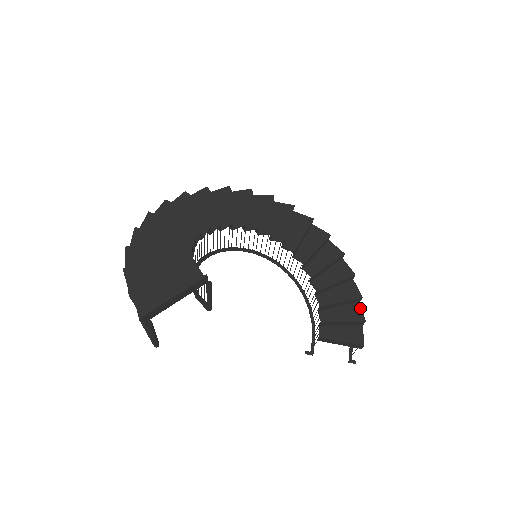
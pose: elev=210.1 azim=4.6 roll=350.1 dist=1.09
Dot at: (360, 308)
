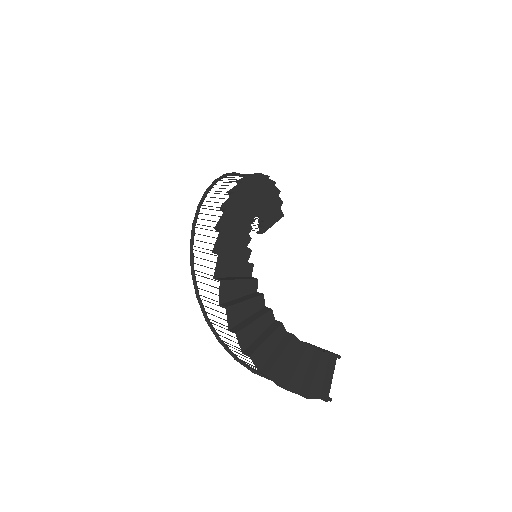
Dot at: occluded
